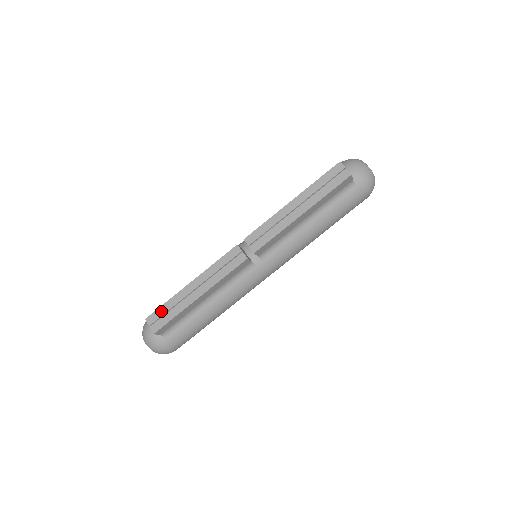
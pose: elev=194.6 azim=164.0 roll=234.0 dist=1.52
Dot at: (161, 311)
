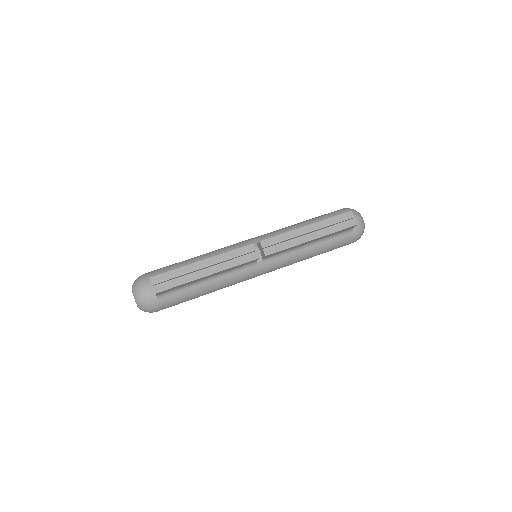
Dot at: (168, 276)
